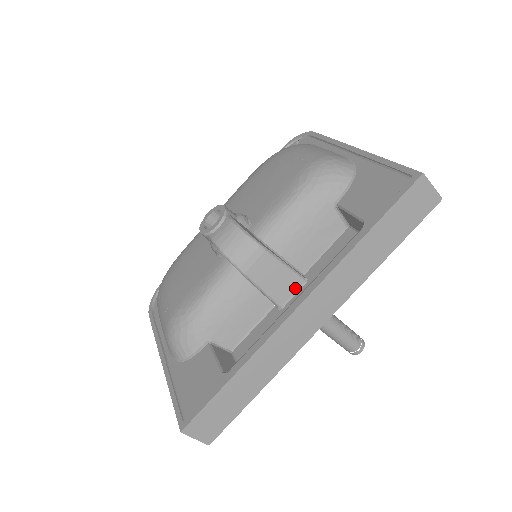
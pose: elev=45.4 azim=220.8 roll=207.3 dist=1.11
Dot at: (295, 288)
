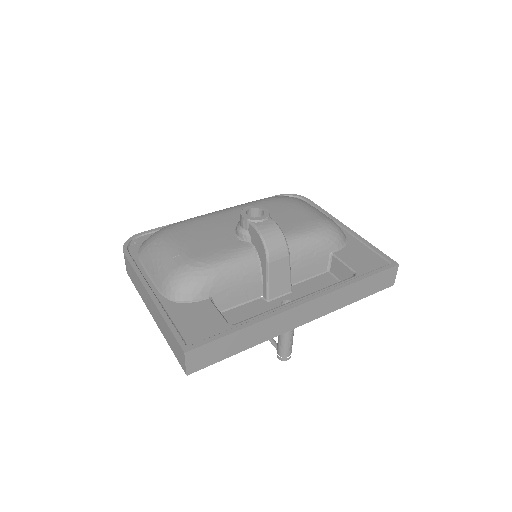
Dot at: (284, 292)
